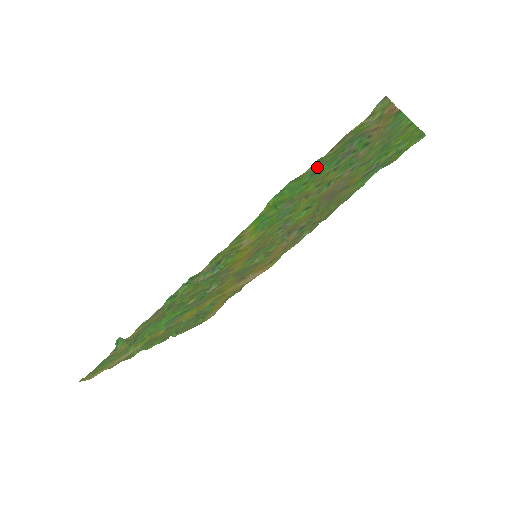
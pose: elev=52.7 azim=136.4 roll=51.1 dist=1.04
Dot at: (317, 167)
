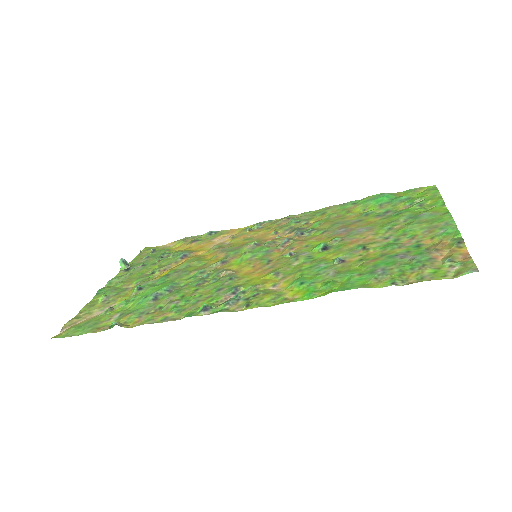
Dot at: (381, 271)
